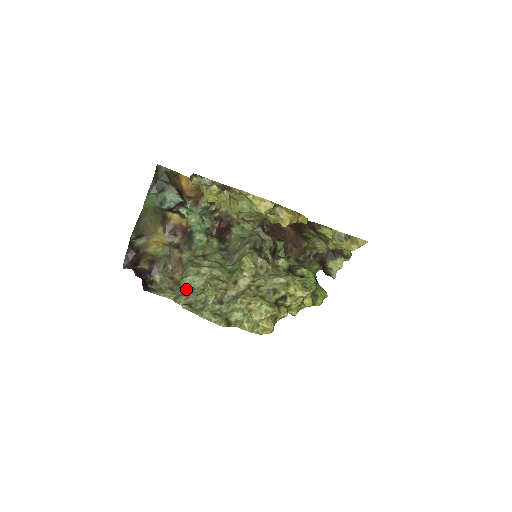
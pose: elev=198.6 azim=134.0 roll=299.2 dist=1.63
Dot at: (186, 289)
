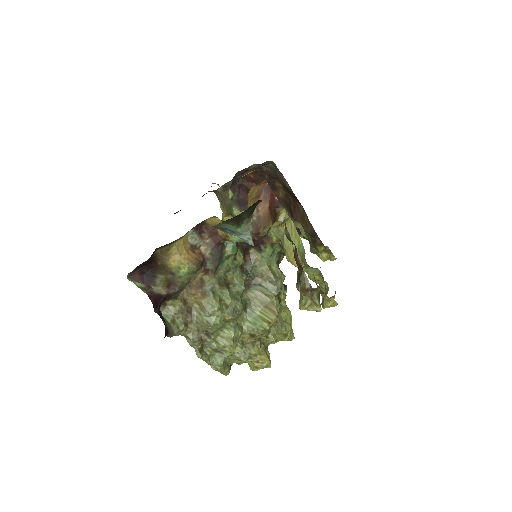
Dot at: (203, 330)
